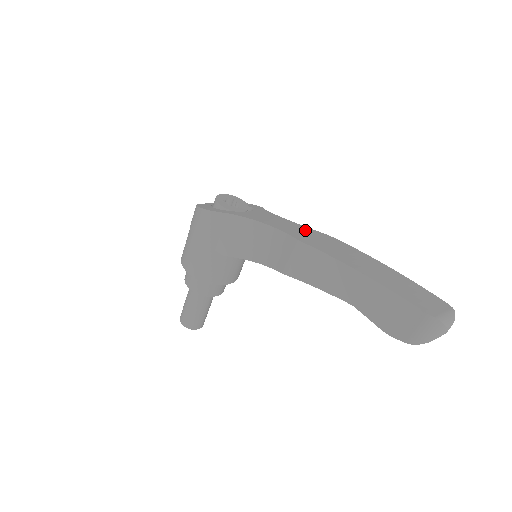
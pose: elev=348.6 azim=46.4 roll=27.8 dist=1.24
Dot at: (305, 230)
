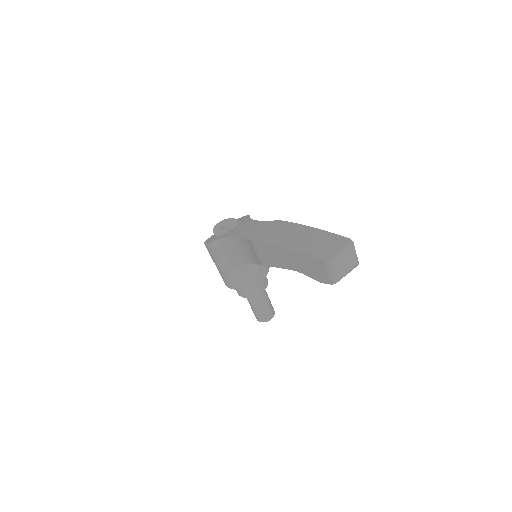
Dot at: (263, 225)
